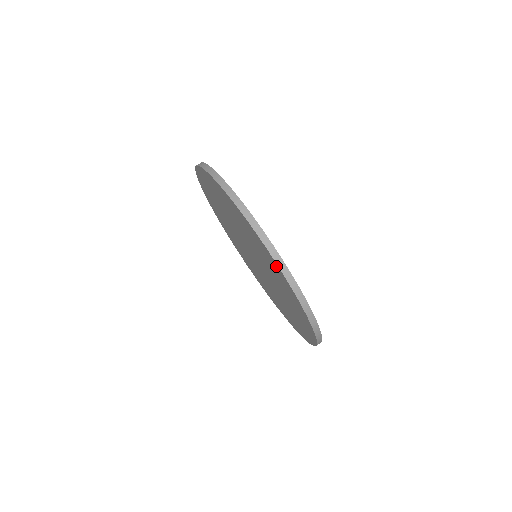
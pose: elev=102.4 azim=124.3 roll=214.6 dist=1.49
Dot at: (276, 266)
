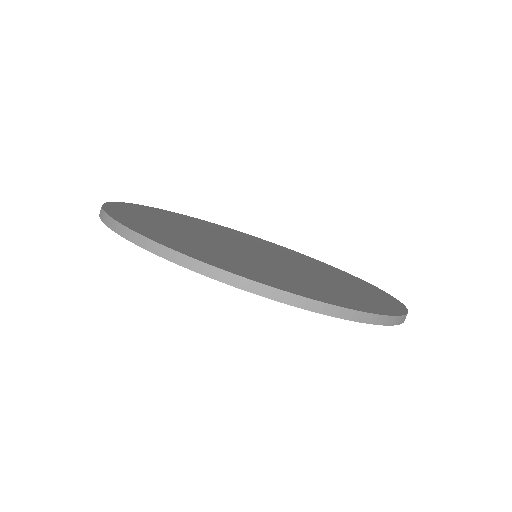
Dot at: occluded
